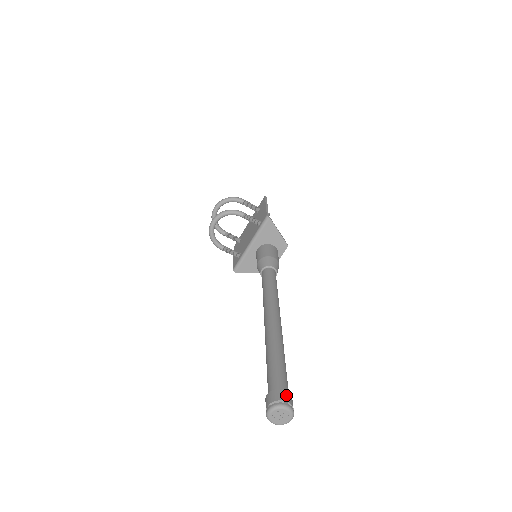
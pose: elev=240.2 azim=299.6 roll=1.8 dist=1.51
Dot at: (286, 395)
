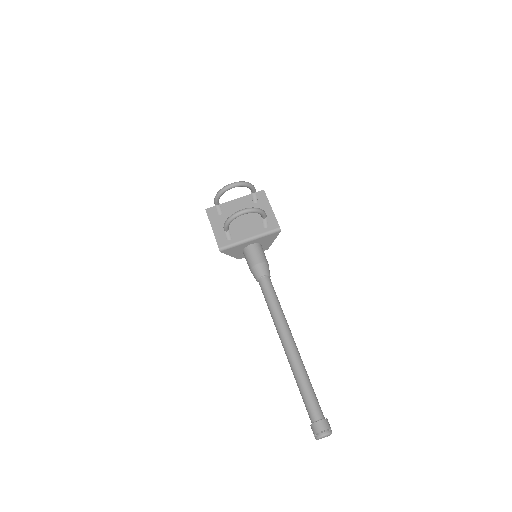
Dot at: occluded
